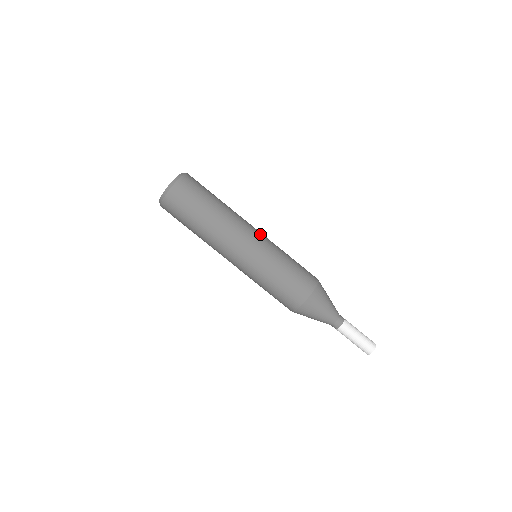
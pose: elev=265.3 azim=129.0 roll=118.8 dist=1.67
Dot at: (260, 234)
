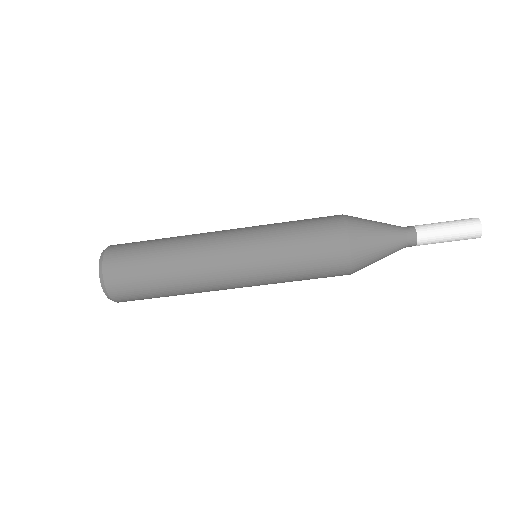
Dot at: (238, 270)
